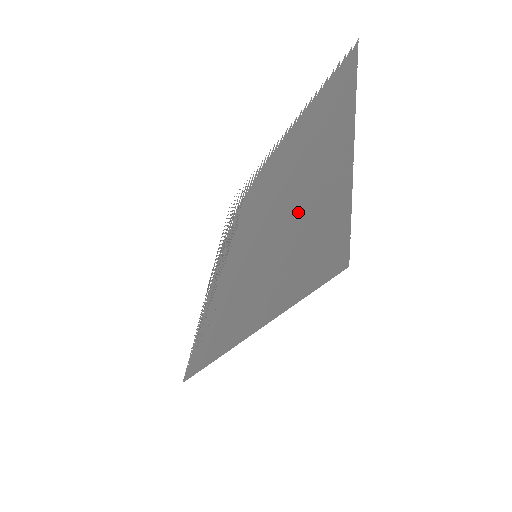
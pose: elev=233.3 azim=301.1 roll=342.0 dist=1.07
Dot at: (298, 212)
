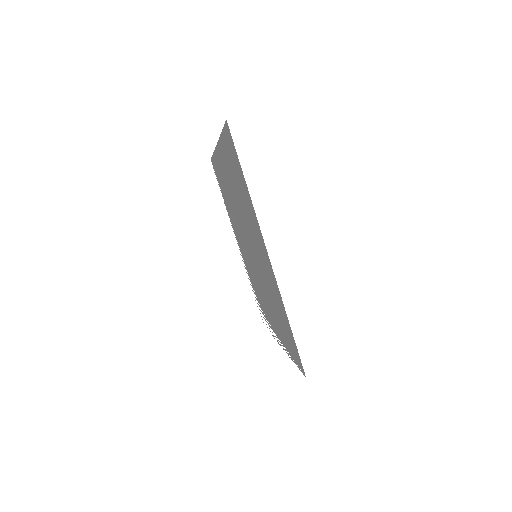
Dot at: occluded
